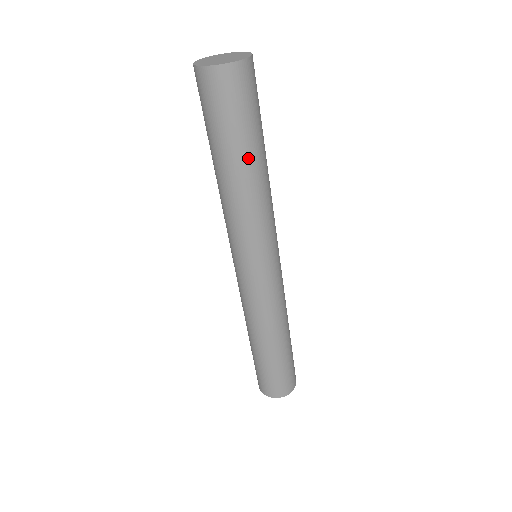
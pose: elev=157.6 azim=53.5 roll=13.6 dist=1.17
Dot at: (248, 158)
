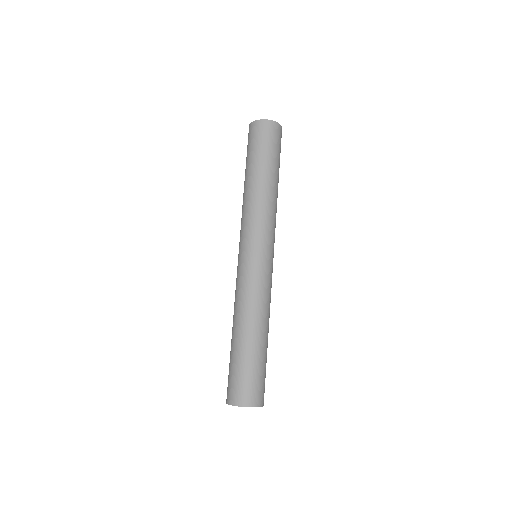
Dot at: (271, 173)
